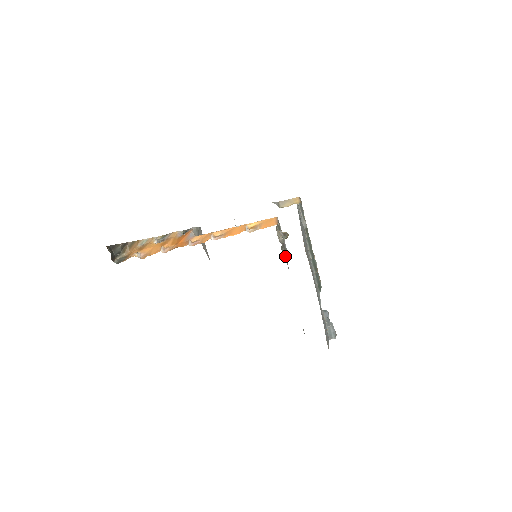
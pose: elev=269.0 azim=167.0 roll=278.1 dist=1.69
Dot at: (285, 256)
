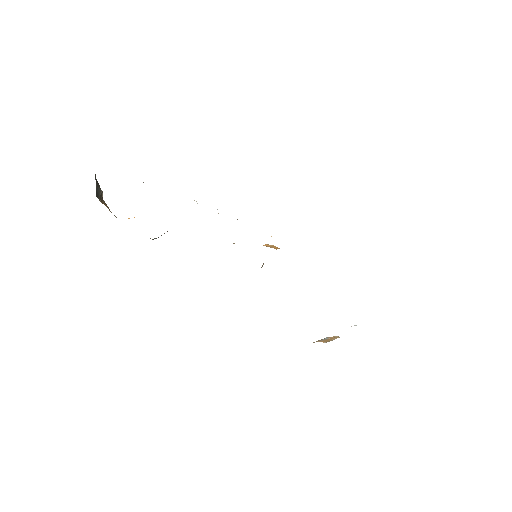
Dot at: occluded
